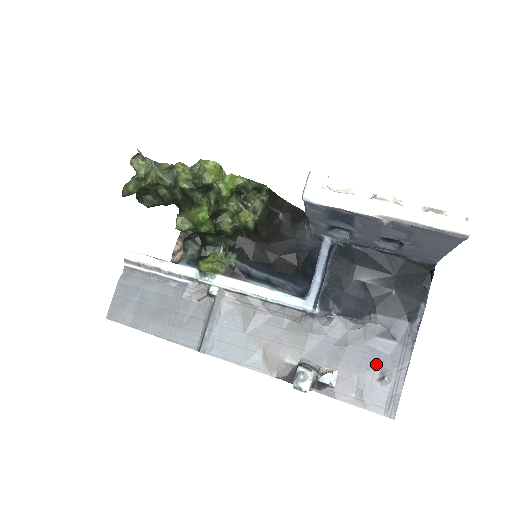
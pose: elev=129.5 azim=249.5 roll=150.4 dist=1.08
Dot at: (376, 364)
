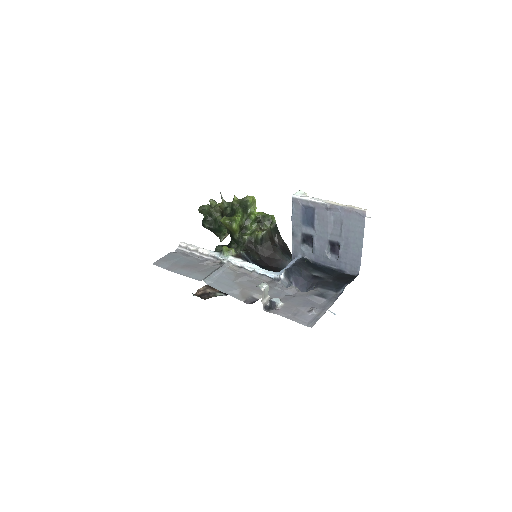
Dot at: (310, 305)
